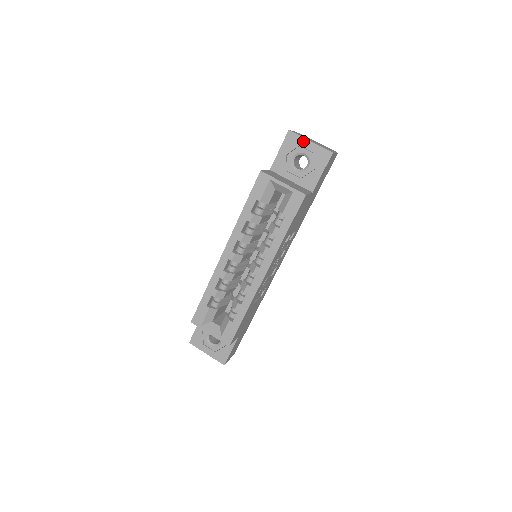
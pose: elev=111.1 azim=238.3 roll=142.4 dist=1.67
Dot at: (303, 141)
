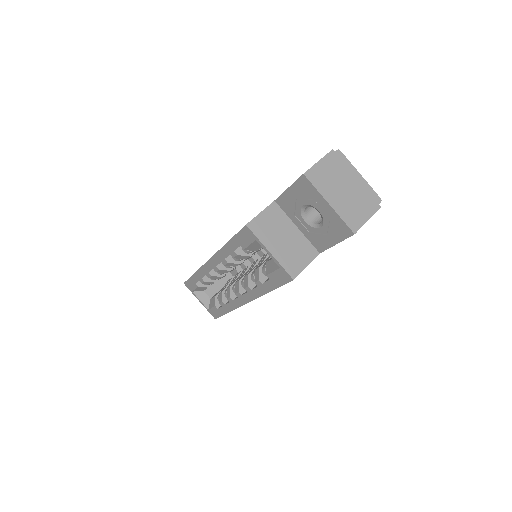
Dot at: (319, 198)
